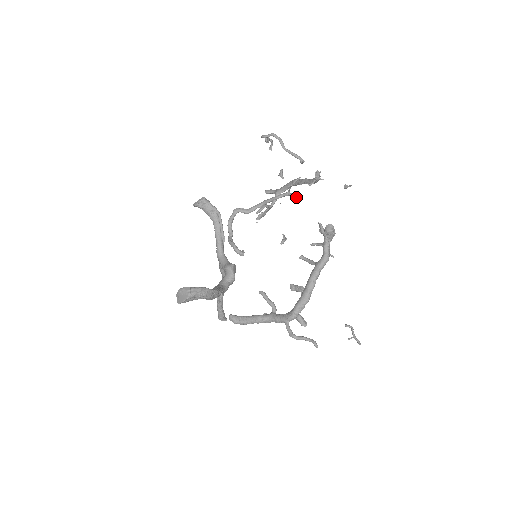
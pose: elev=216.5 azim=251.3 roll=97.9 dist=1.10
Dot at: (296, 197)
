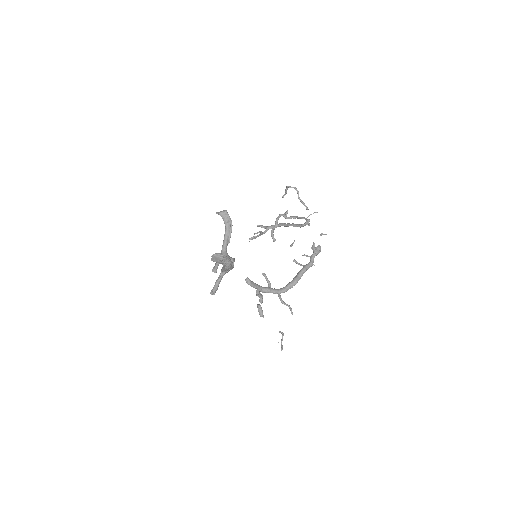
Dot at: (308, 223)
